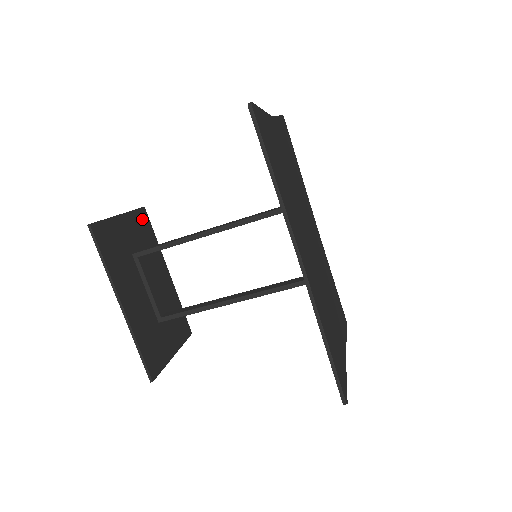
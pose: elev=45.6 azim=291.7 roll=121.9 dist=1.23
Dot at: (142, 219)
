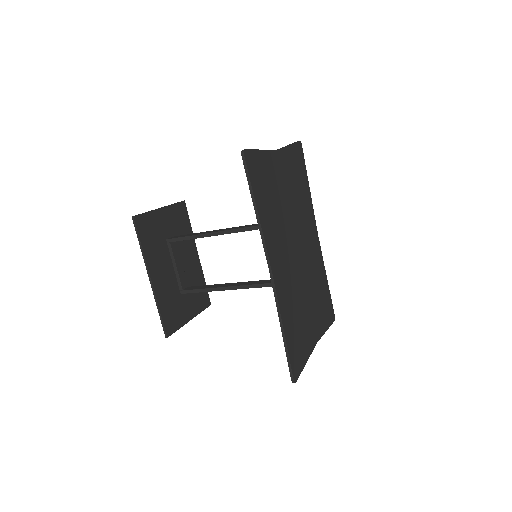
Dot at: (181, 211)
